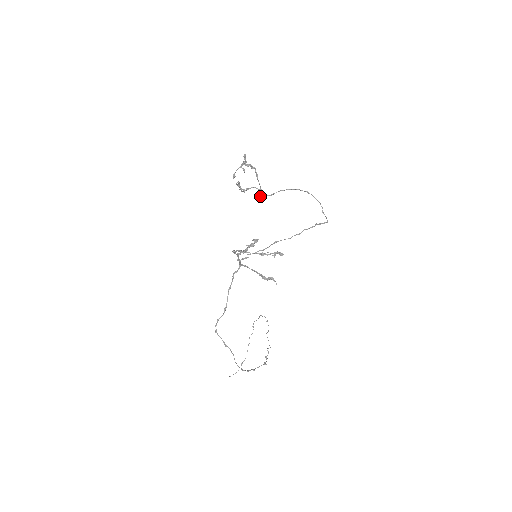
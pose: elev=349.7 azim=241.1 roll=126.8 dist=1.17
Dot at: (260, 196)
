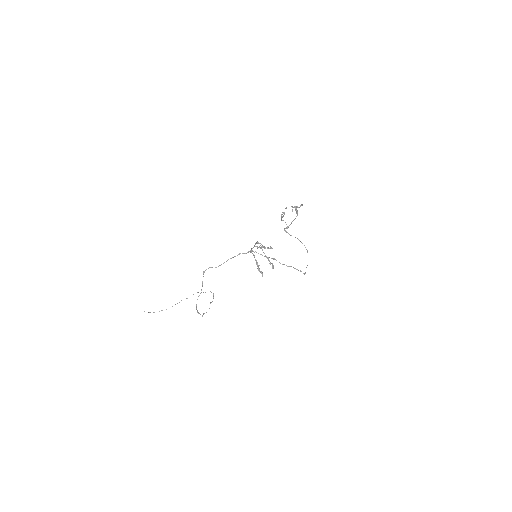
Dot at: (285, 230)
